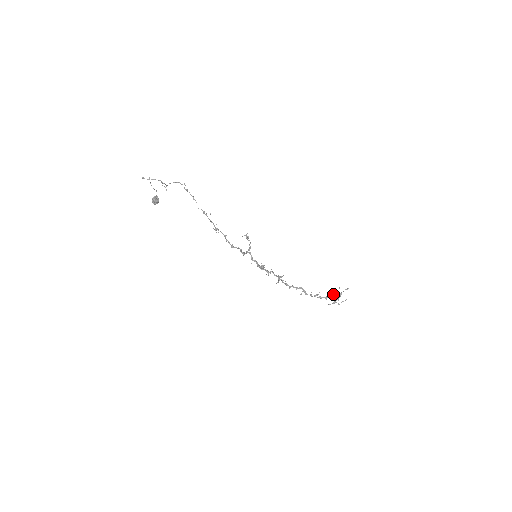
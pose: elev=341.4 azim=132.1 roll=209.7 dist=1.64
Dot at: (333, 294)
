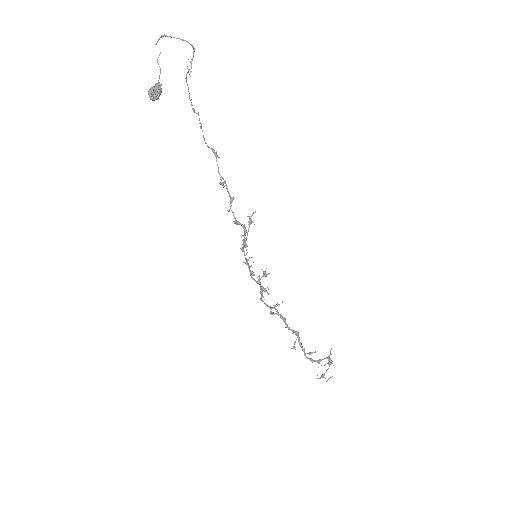
Dot at: occluded
